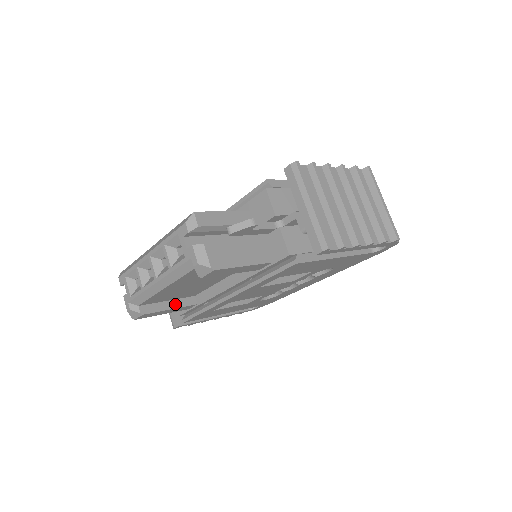
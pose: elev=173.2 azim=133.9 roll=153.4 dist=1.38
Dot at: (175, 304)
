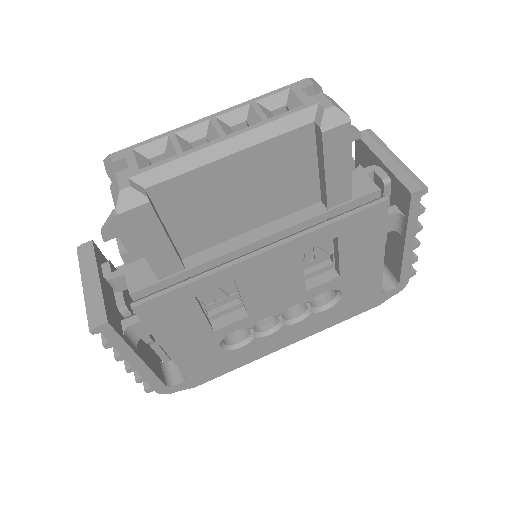
Dot at: (170, 240)
